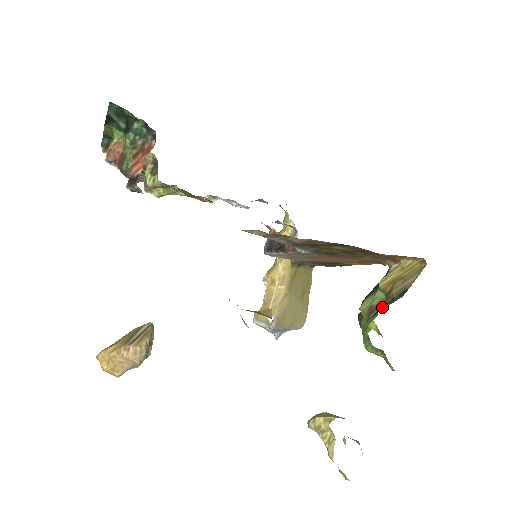
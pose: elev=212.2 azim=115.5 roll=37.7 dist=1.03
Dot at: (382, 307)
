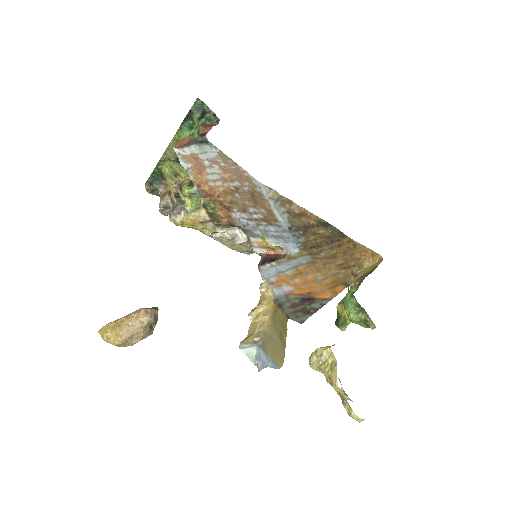
Dot at: occluded
